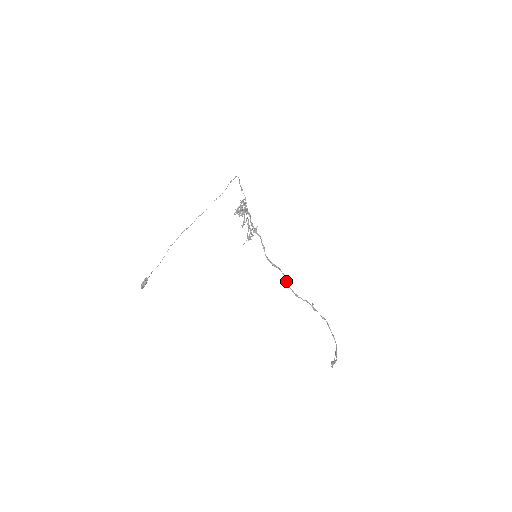
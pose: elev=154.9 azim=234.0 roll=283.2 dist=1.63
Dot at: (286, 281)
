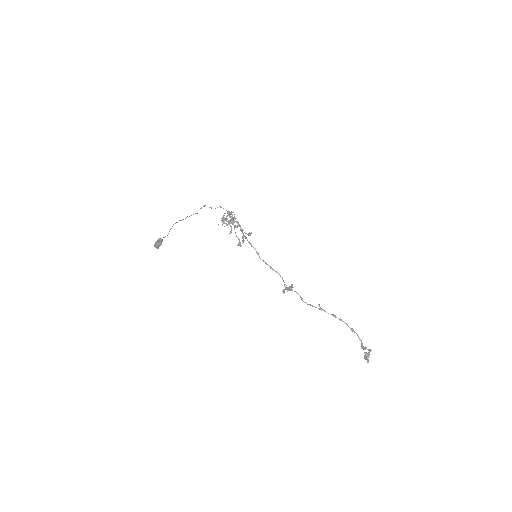
Dot at: (284, 289)
